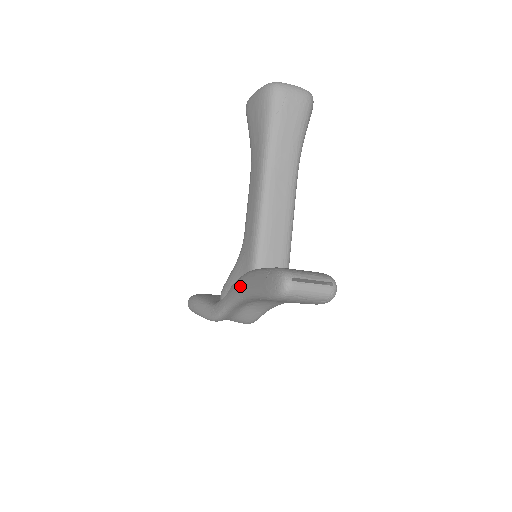
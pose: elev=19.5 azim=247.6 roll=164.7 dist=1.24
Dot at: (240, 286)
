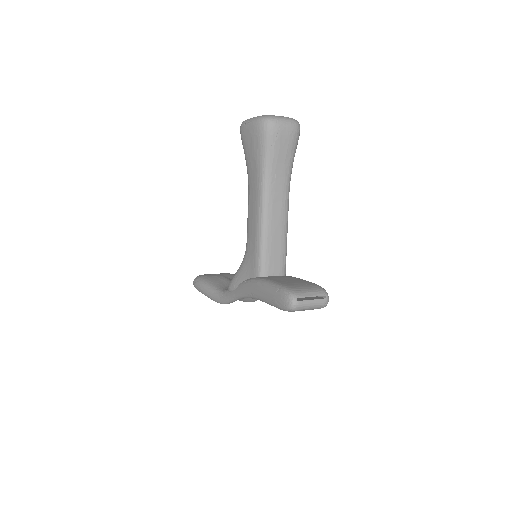
Dot at: (249, 289)
